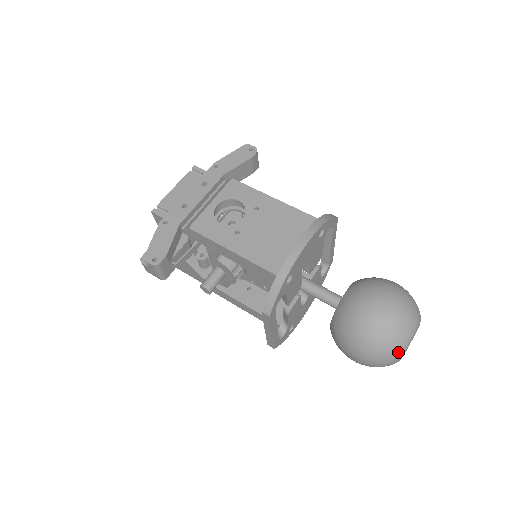
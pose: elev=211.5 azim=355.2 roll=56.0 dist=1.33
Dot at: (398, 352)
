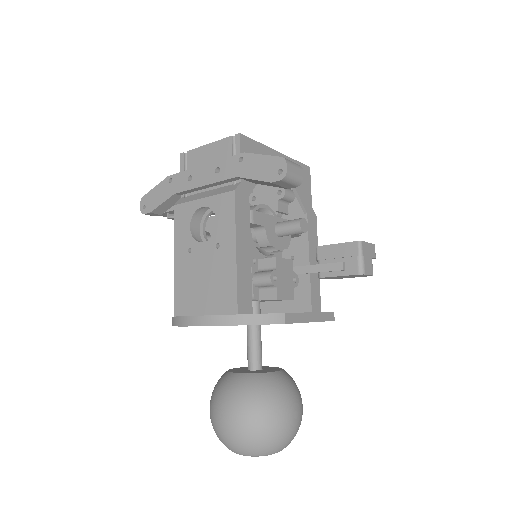
Dot at: occluded
